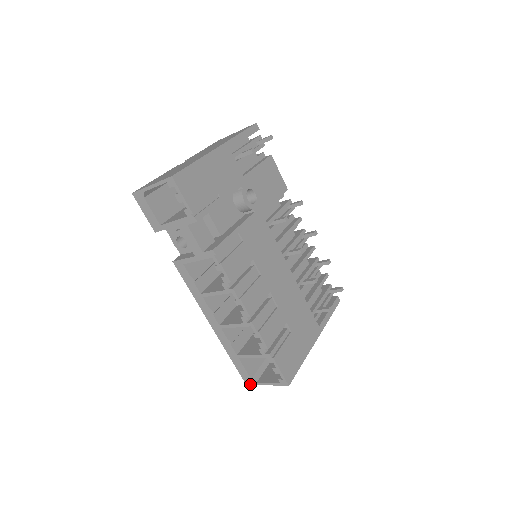
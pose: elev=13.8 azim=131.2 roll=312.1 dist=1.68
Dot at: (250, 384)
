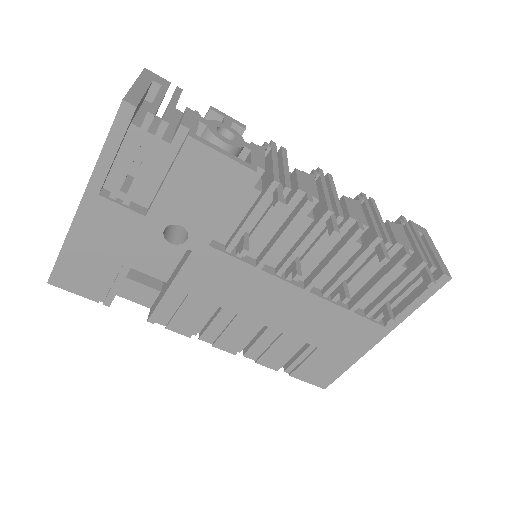
Dot at: occluded
